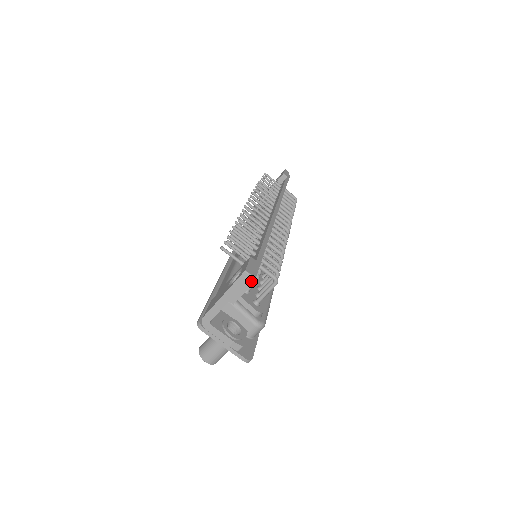
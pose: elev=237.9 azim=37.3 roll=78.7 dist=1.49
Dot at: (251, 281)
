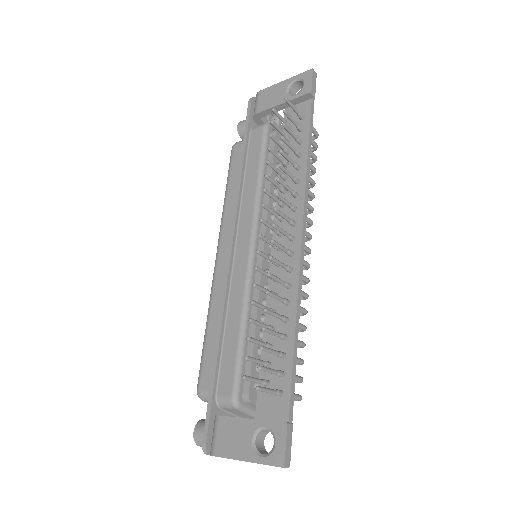
Dot at: (286, 467)
